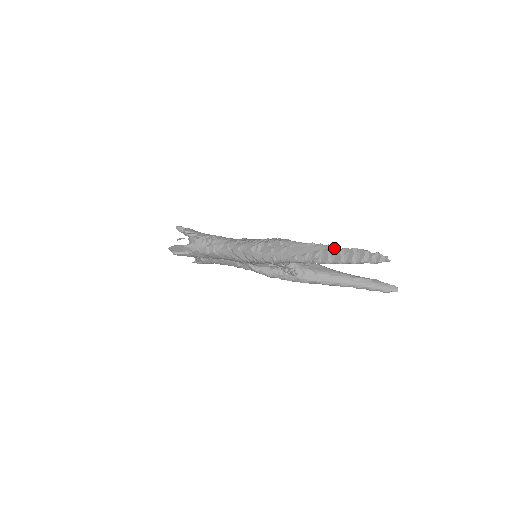
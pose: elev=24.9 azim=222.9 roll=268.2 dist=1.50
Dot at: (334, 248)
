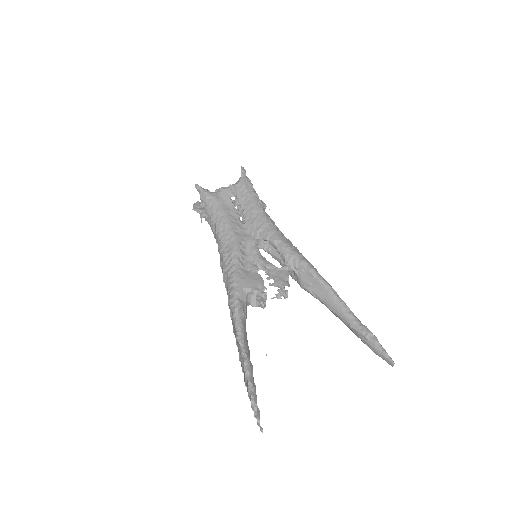
Dot at: (244, 369)
